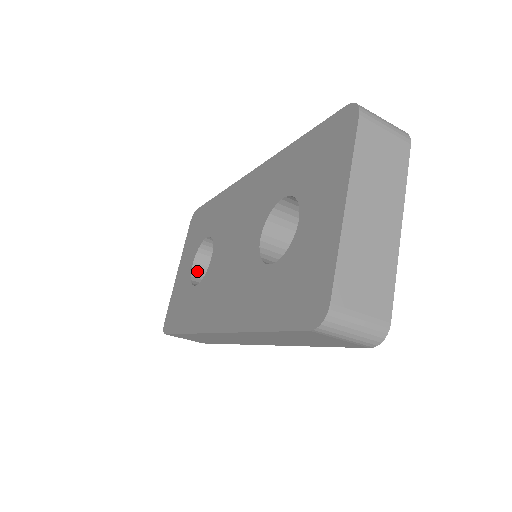
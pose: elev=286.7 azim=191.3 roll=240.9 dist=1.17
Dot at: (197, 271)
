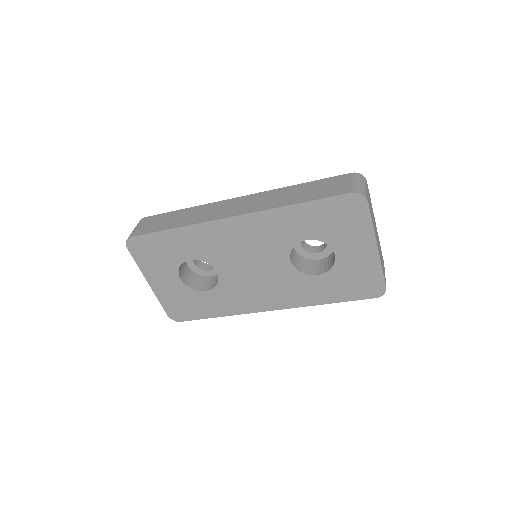
Dot at: (184, 279)
